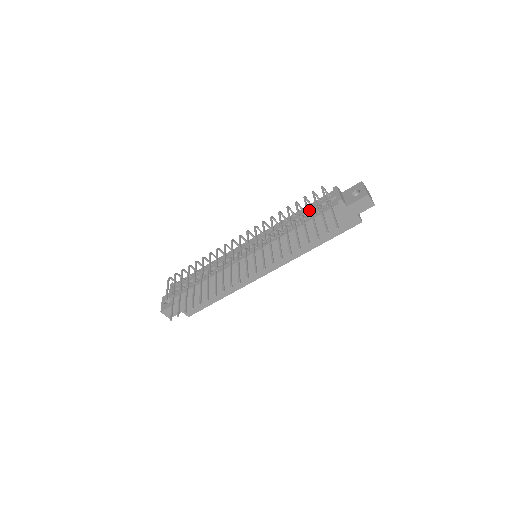
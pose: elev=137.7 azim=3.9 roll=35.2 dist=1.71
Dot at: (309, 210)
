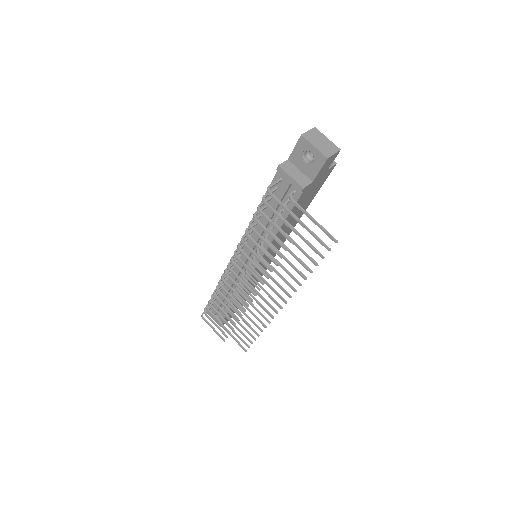
Dot at: occluded
